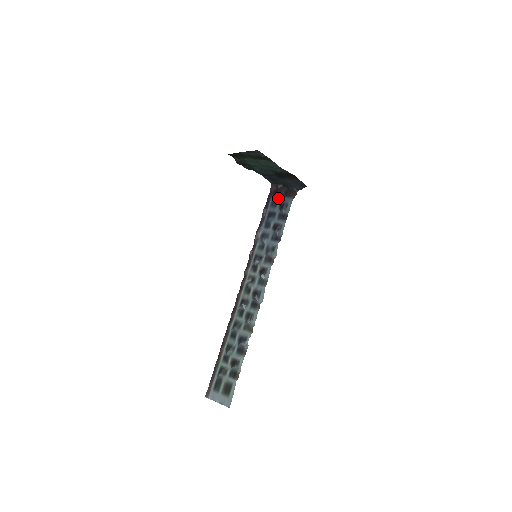
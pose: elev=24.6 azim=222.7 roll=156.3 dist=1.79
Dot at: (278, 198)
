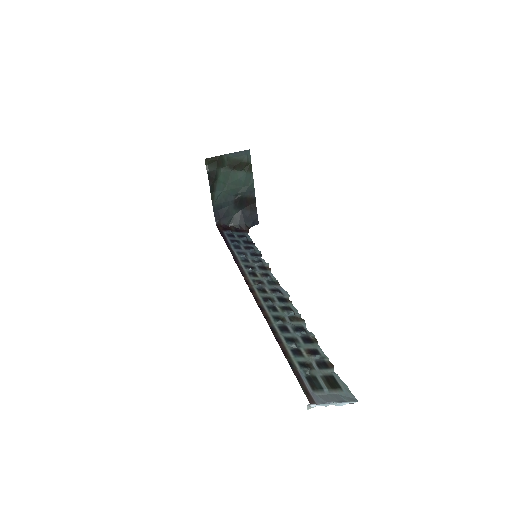
Dot at: (232, 232)
